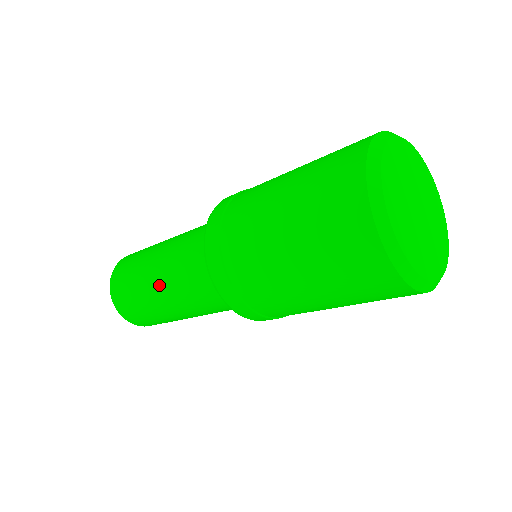
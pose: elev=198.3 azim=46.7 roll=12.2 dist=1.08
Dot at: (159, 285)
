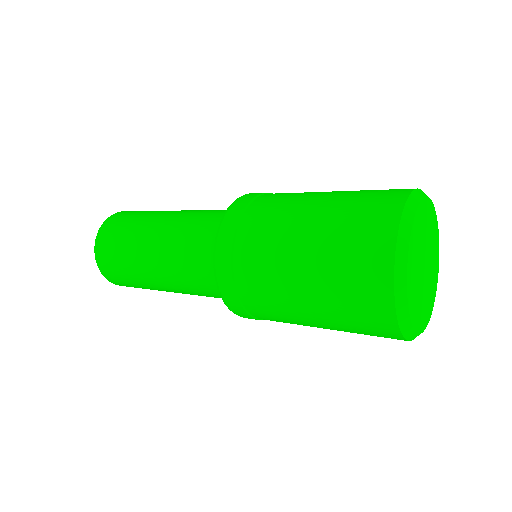
Dot at: (157, 232)
